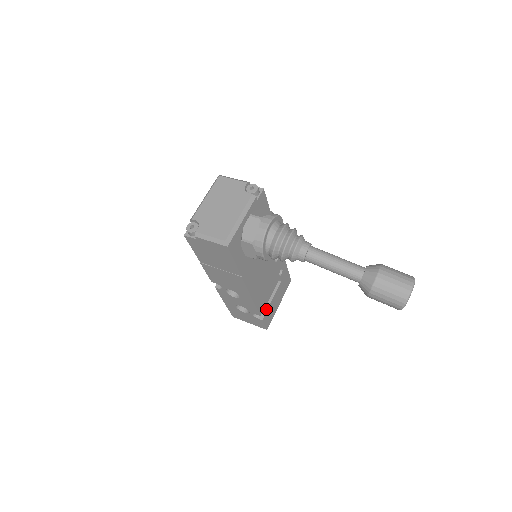
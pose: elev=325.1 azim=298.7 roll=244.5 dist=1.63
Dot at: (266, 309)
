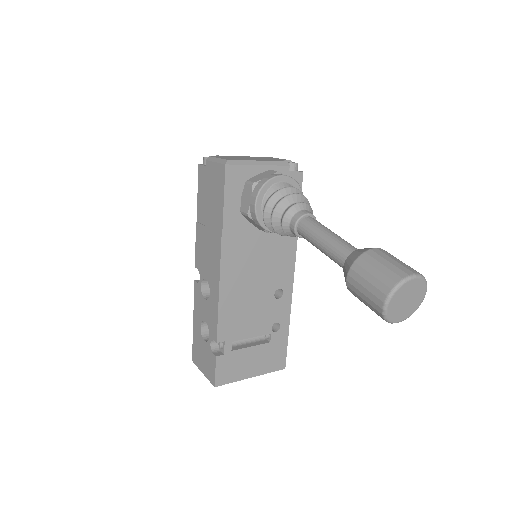
Dot at: (230, 348)
